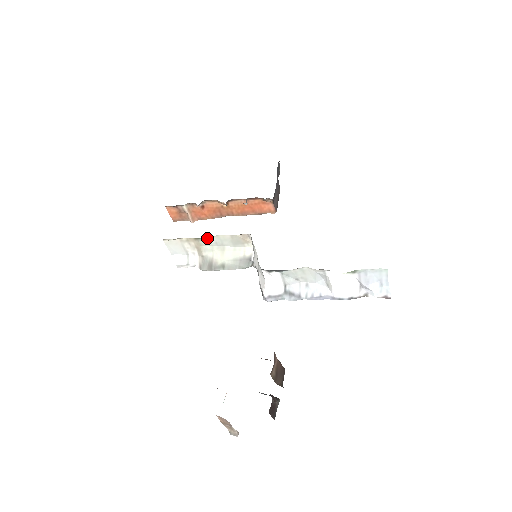
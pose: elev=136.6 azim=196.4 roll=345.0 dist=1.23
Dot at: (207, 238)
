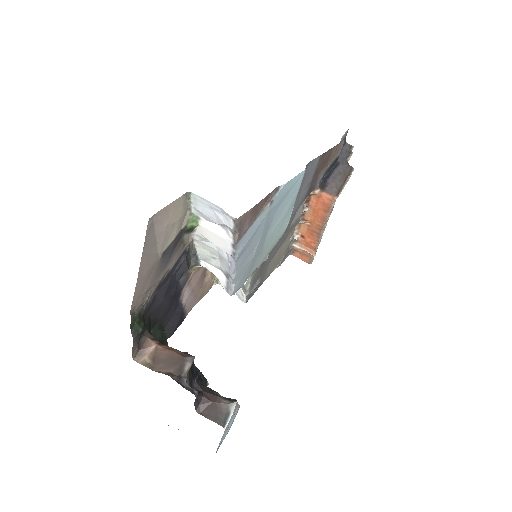
Dot at: occluded
